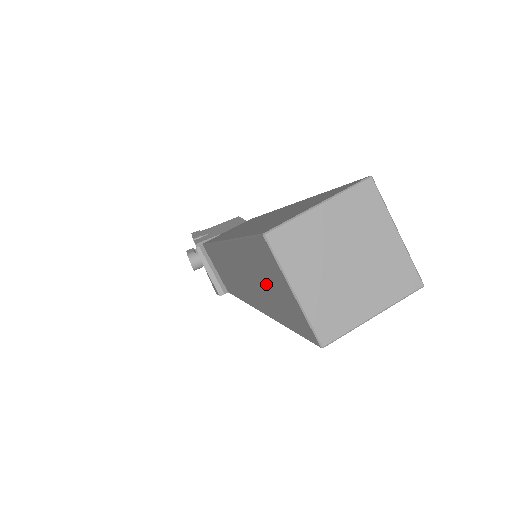
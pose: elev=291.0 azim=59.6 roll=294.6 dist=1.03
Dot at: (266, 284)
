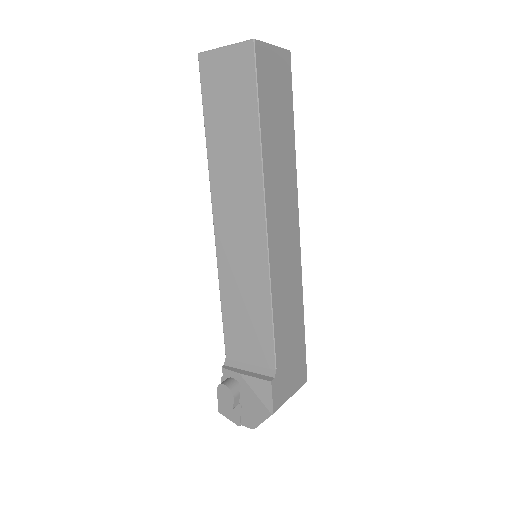
Dot at: (229, 110)
